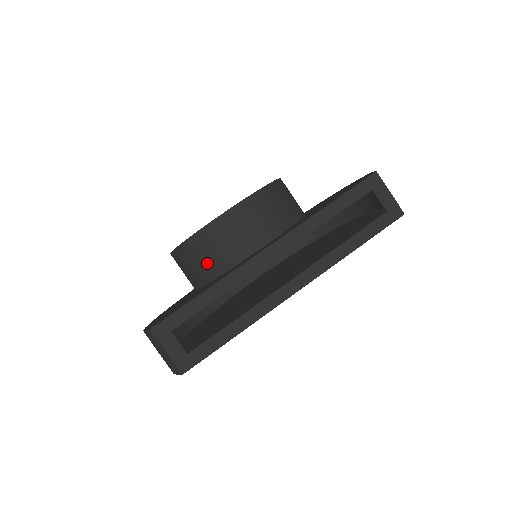
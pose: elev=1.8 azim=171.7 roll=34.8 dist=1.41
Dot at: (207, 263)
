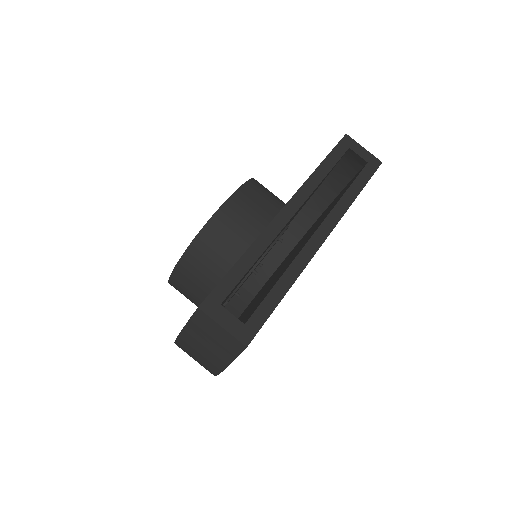
Dot at: (219, 259)
